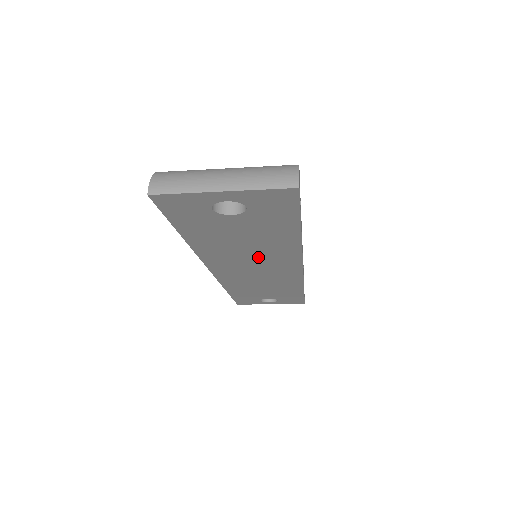
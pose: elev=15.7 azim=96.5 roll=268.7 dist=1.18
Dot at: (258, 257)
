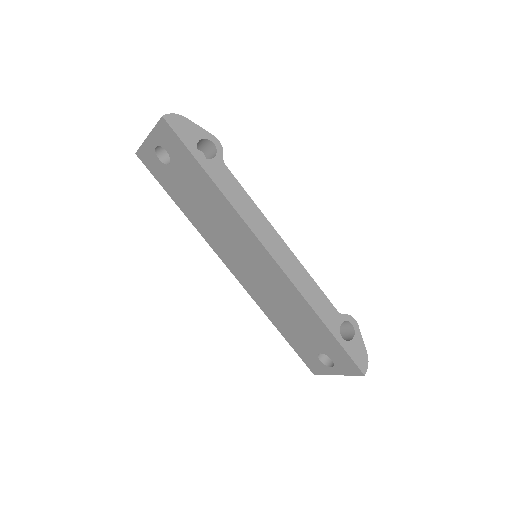
Dot at: (229, 233)
